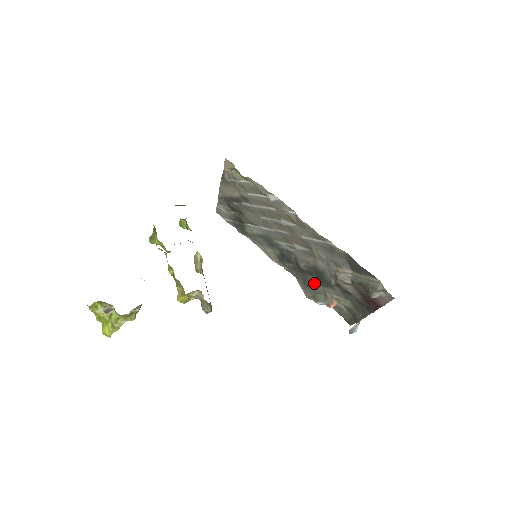
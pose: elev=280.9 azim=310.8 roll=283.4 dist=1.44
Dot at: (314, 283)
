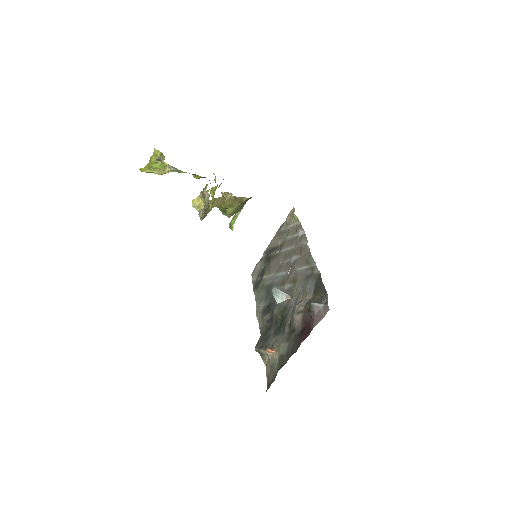
Dot at: (272, 335)
